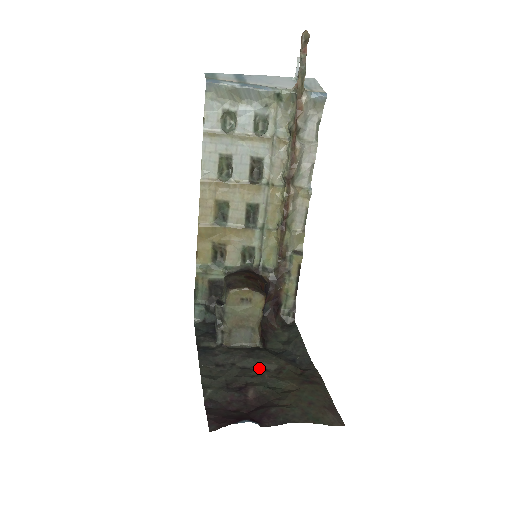
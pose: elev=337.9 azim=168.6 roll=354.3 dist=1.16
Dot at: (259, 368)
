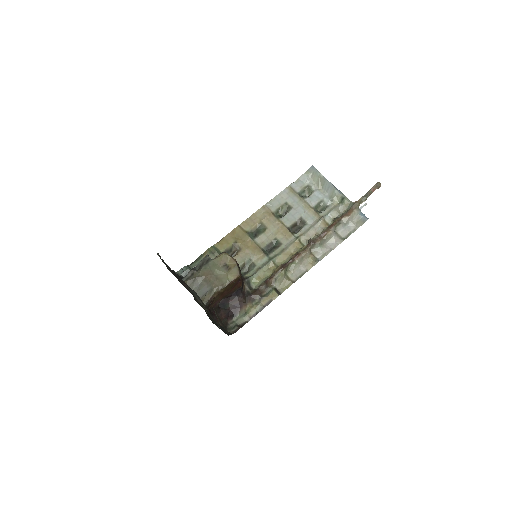
Dot at: (196, 298)
